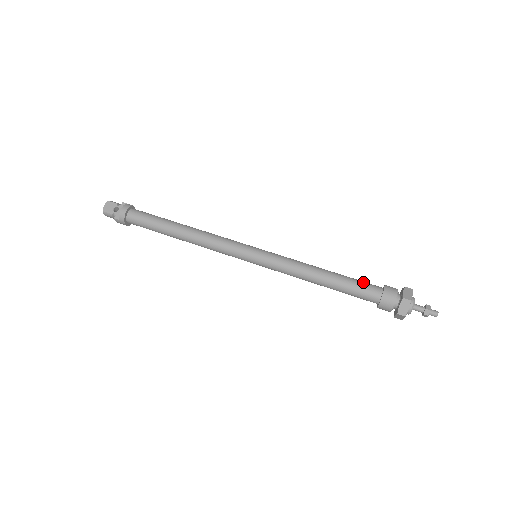
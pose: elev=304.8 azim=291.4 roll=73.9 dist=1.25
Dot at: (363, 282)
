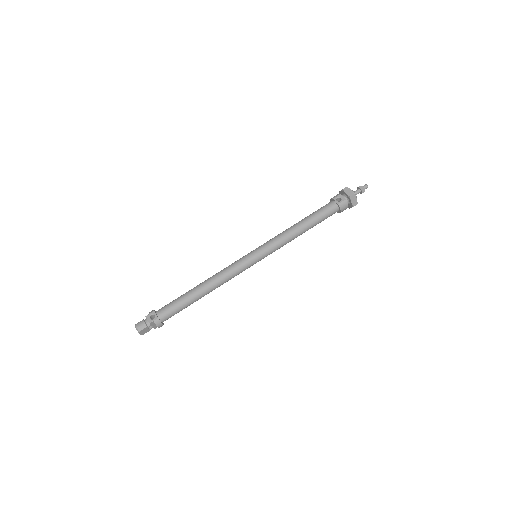
Dot at: (326, 214)
